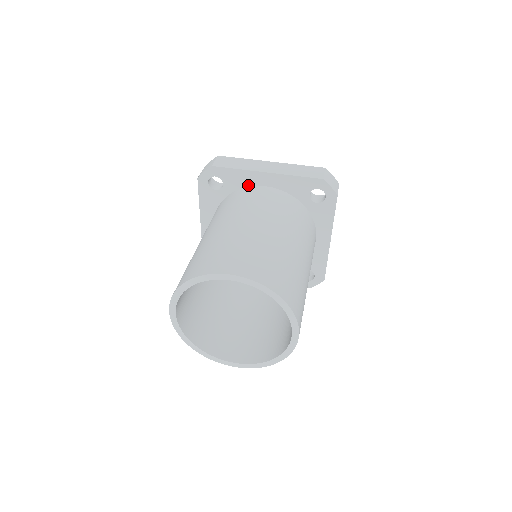
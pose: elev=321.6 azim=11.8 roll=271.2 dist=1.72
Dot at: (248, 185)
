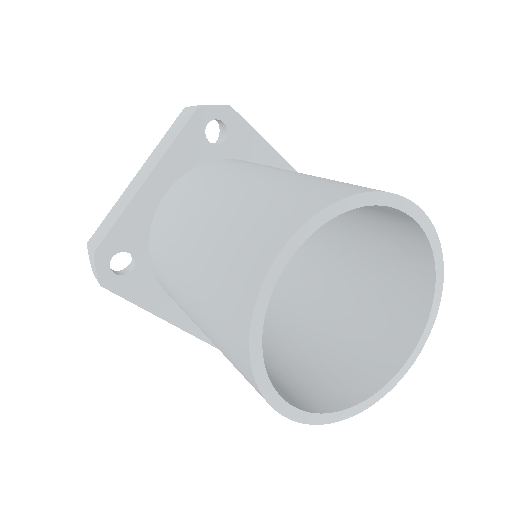
Dot at: (253, 161)
